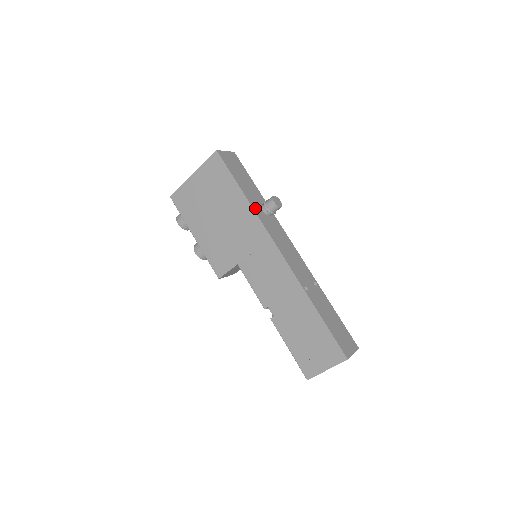
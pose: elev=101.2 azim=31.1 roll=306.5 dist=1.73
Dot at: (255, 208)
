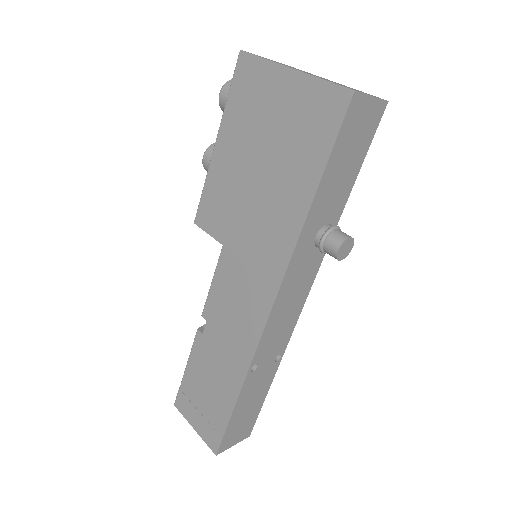
Dot at: (306, 231)
